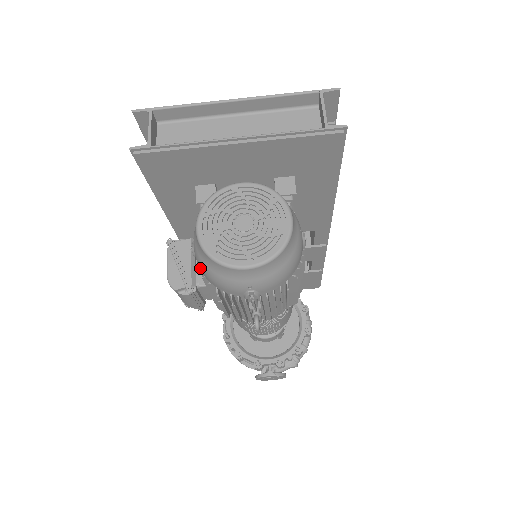
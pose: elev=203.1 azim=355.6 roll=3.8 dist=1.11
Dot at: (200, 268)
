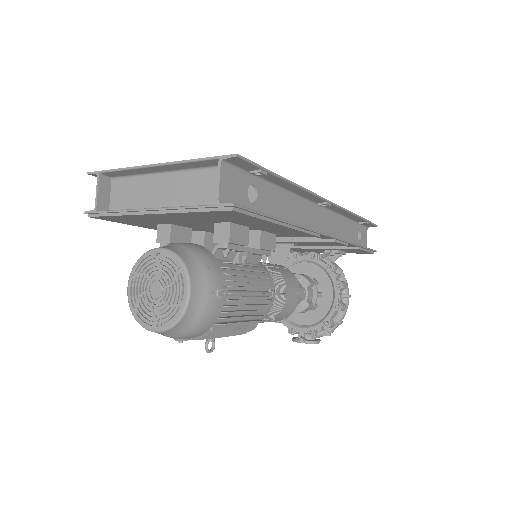
Dot at: occluded
